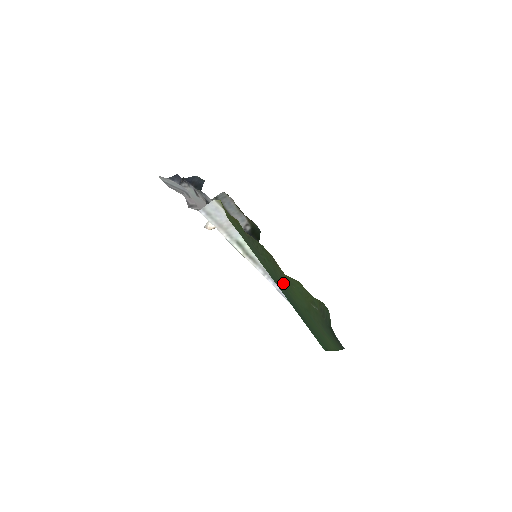
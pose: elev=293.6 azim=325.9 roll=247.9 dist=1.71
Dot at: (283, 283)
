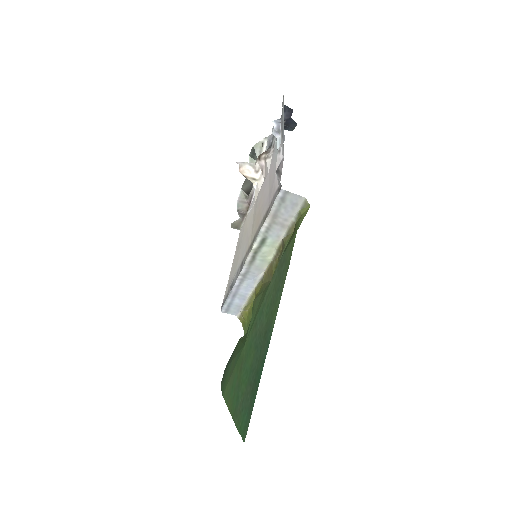
Dot at: occluded
